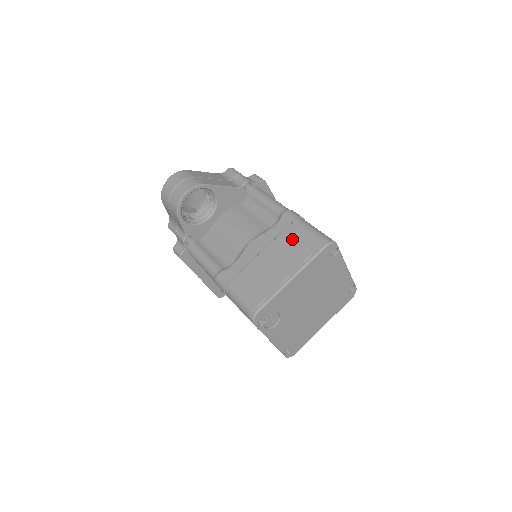
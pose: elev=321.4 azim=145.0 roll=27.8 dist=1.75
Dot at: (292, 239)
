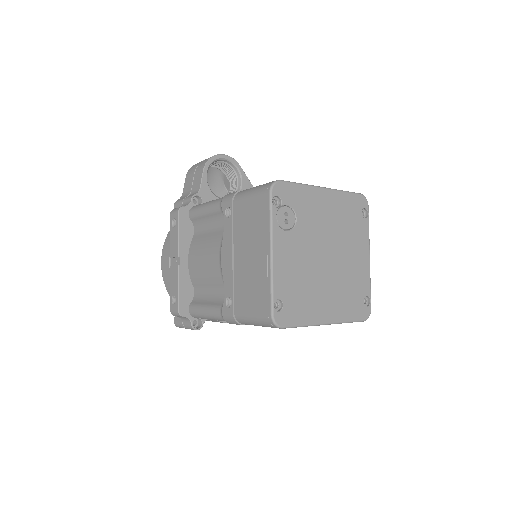
Dot at: occluded
